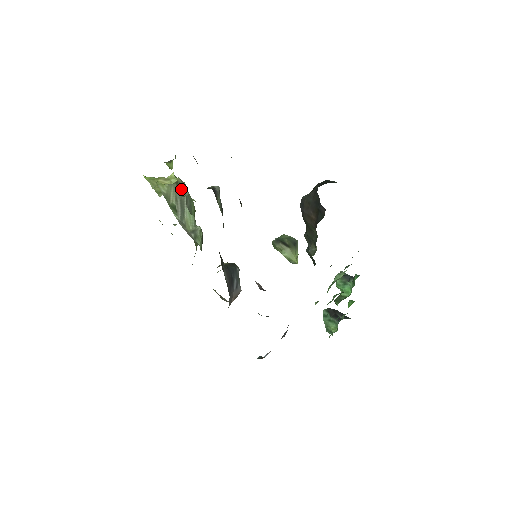
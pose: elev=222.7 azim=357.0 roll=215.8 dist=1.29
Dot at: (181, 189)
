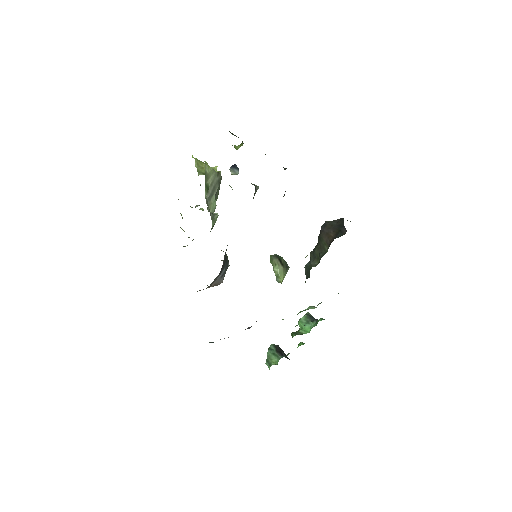
Dot at: (234, 168)
